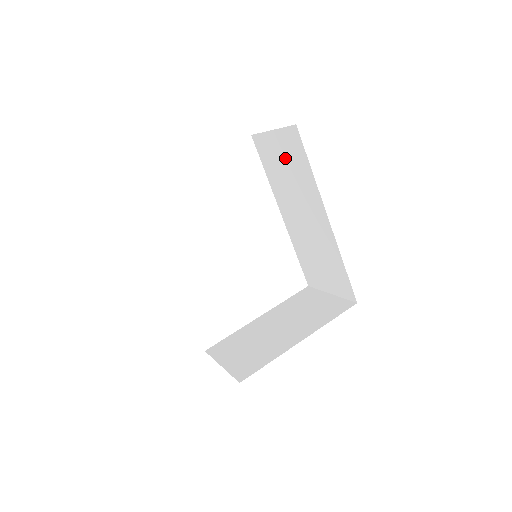
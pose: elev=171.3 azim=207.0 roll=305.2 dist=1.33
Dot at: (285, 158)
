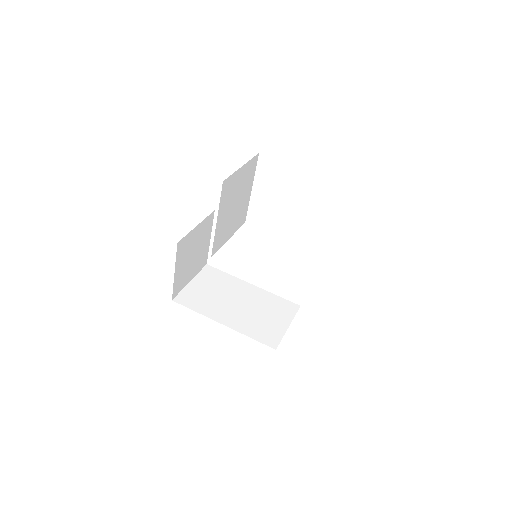
Dot at: occluded
